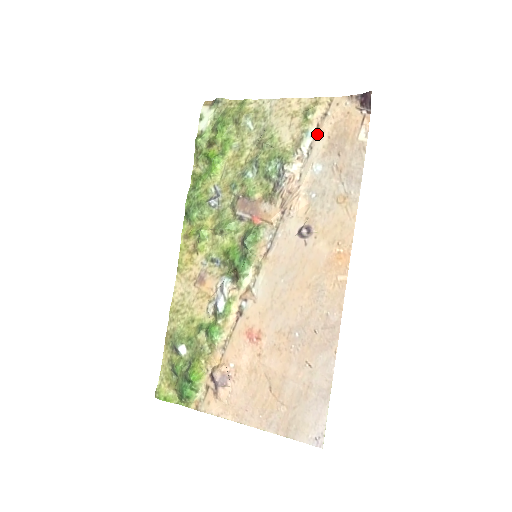
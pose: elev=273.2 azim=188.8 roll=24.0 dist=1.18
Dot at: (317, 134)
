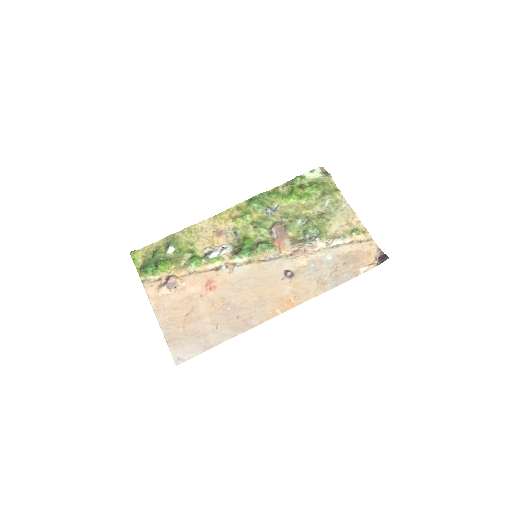
Dot at: (347, 244)
